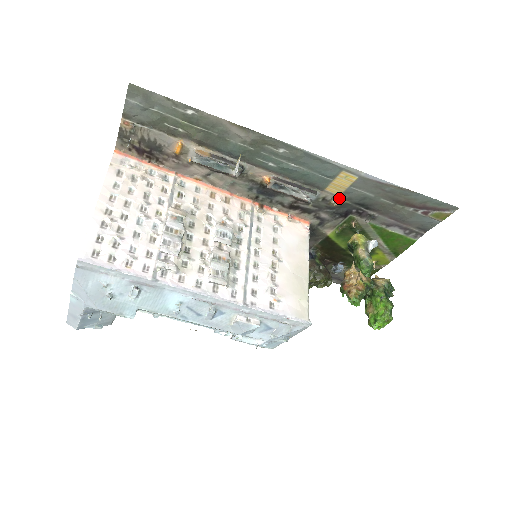
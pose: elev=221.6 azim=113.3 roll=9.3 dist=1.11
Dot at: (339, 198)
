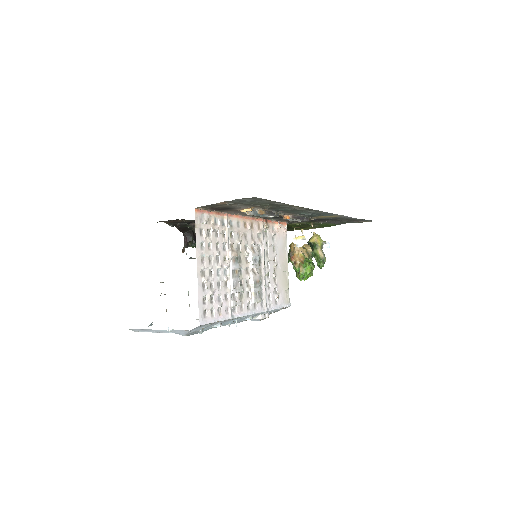
Dot at: (317, 218)
